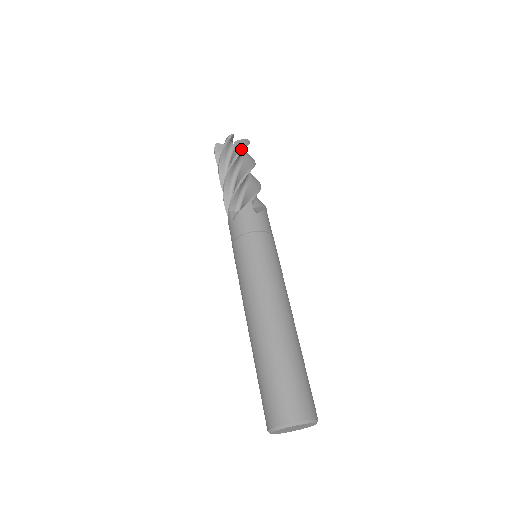
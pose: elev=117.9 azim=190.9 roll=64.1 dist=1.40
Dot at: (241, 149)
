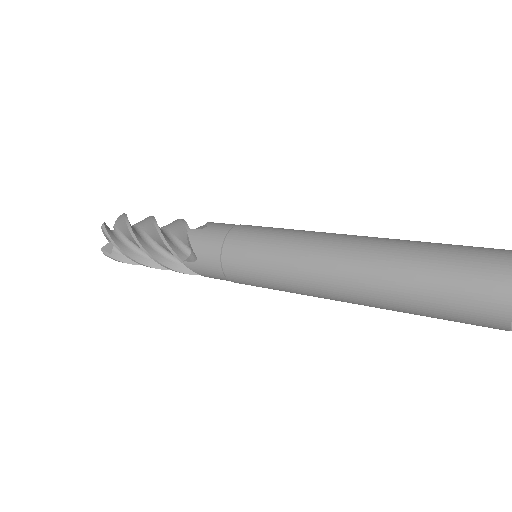
Dot at: (125, 220)
